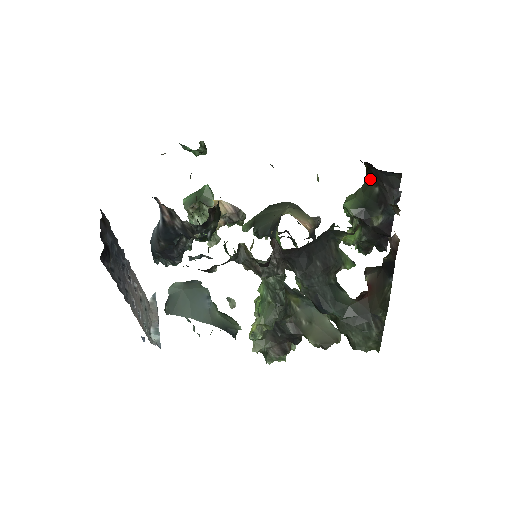
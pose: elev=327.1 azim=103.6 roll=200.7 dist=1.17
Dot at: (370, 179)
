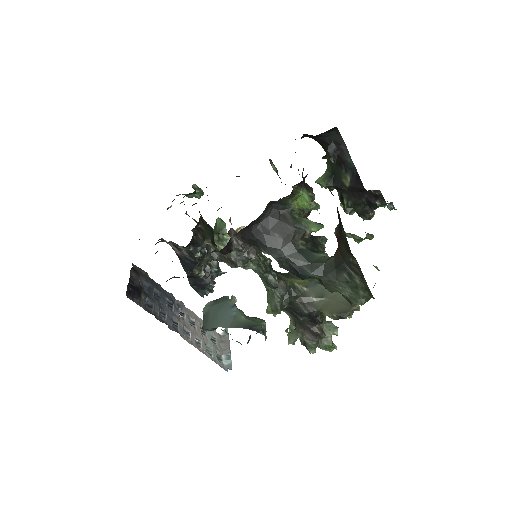
Dot at: (323, 148)
